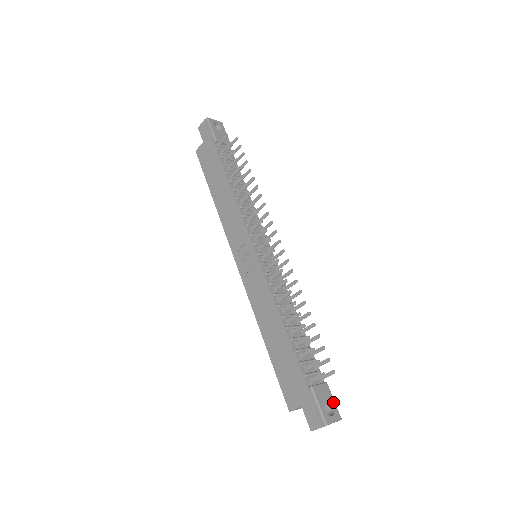
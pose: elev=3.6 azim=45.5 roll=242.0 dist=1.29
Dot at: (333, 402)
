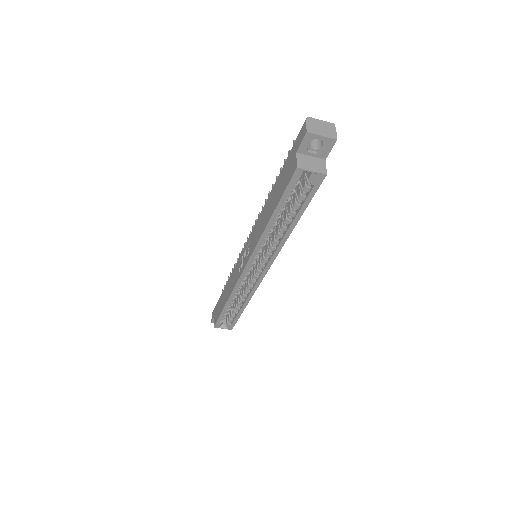
Dot at: occluded
